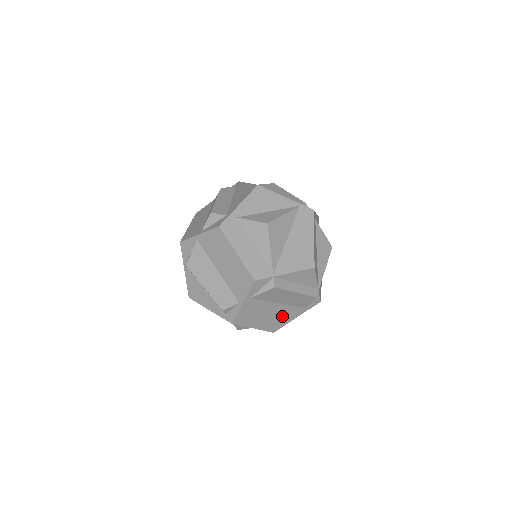
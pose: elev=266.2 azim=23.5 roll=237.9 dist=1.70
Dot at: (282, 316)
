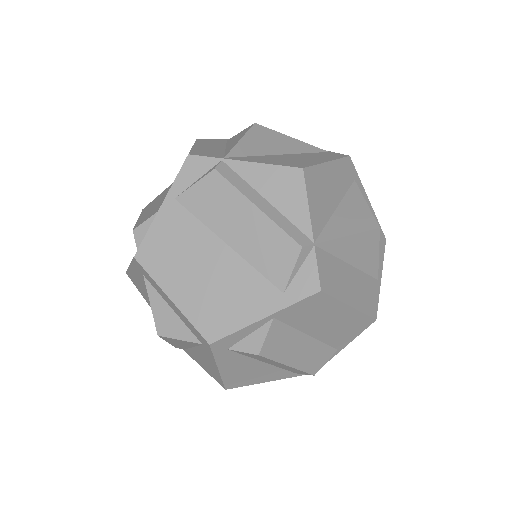
Dot at: (232, 293)
